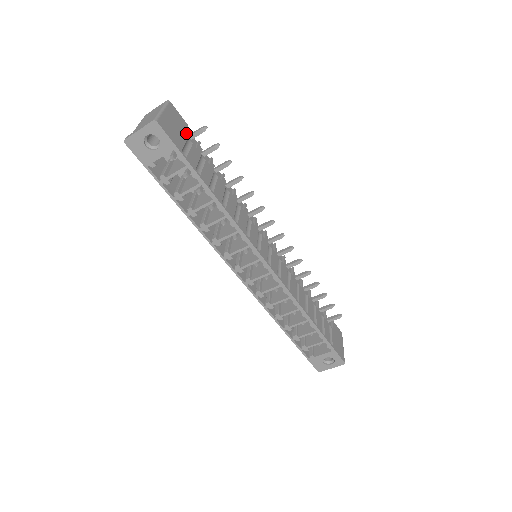
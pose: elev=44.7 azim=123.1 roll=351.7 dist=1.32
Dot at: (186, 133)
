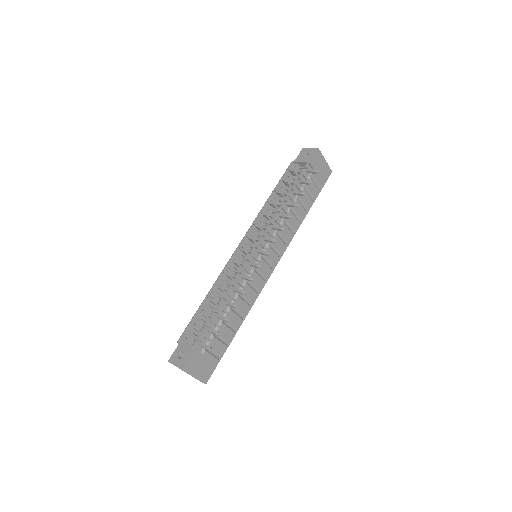
Dot at: (199, 349)
